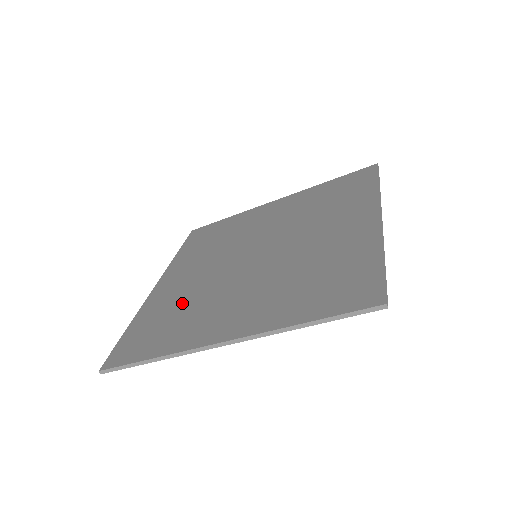
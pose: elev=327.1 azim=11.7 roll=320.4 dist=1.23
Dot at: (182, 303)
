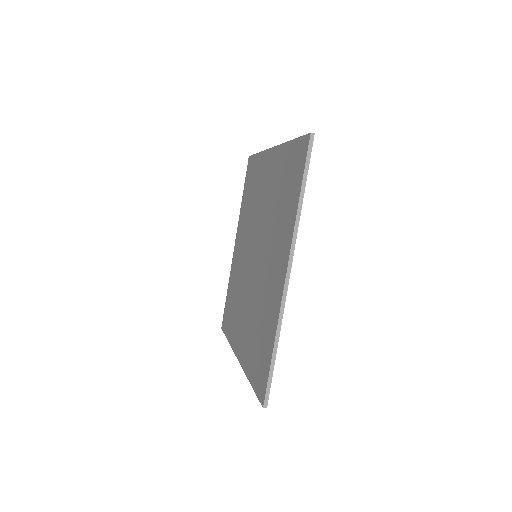
Dot at: (255, 324)
